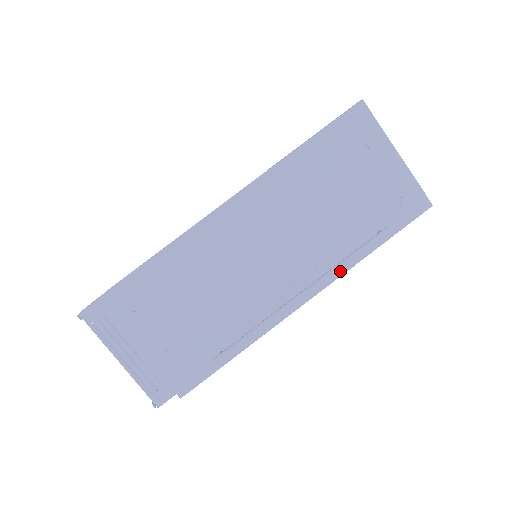
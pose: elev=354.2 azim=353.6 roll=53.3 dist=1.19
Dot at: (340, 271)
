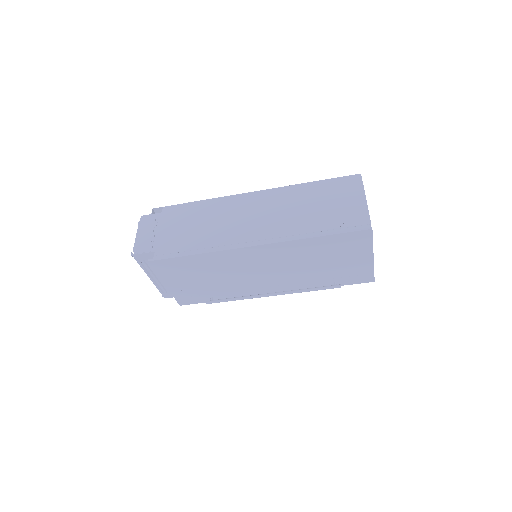
Dot at: occluded
